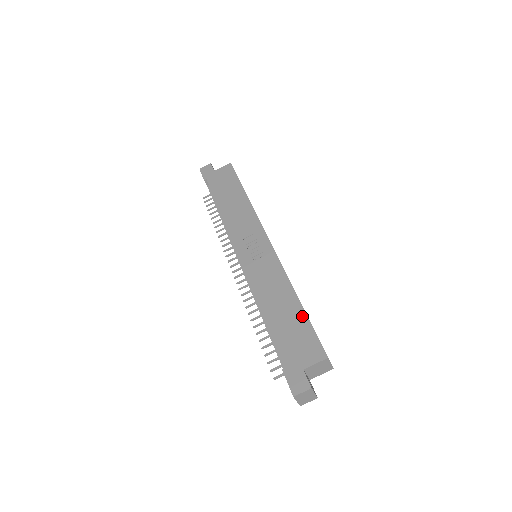
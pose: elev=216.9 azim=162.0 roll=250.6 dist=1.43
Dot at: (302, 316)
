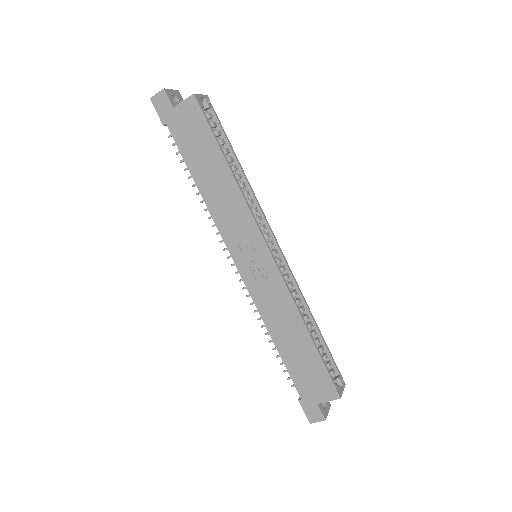
Dot at: (314, 354)
